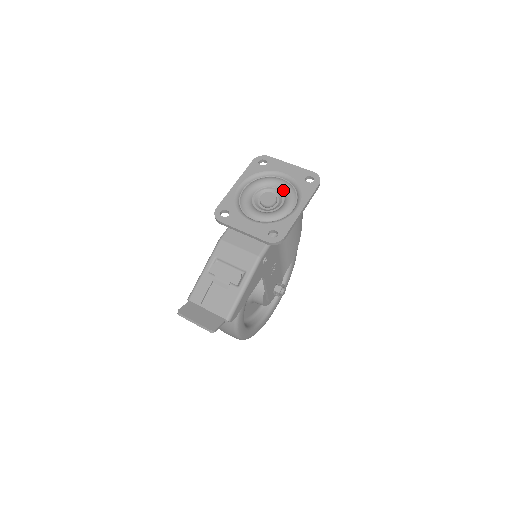
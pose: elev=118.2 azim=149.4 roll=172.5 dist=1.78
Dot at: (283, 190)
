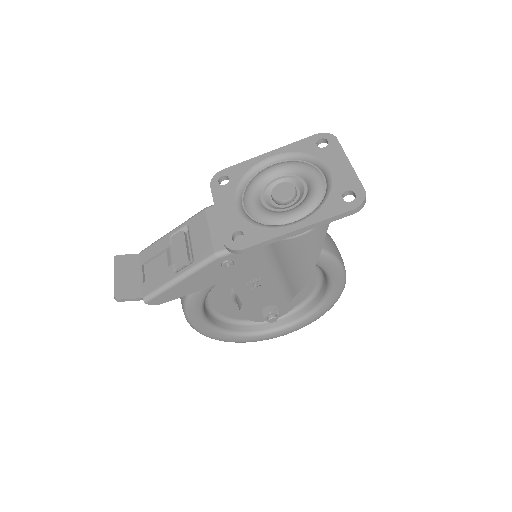
Dot at: (309, 191)
